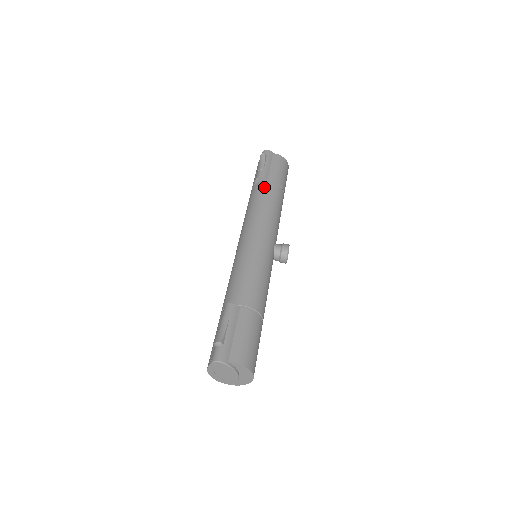
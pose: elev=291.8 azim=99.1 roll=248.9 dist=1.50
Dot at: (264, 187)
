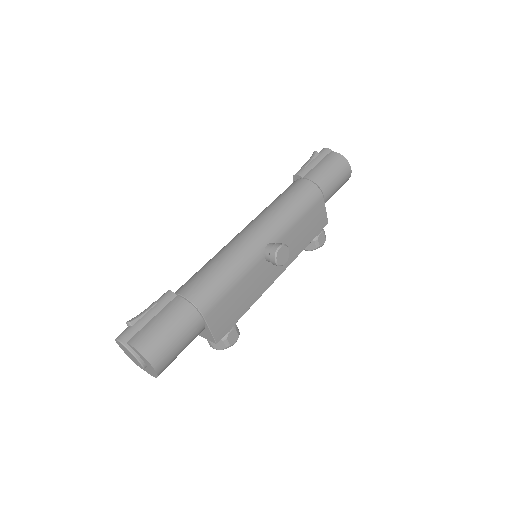
Dot at: (293, 185)
